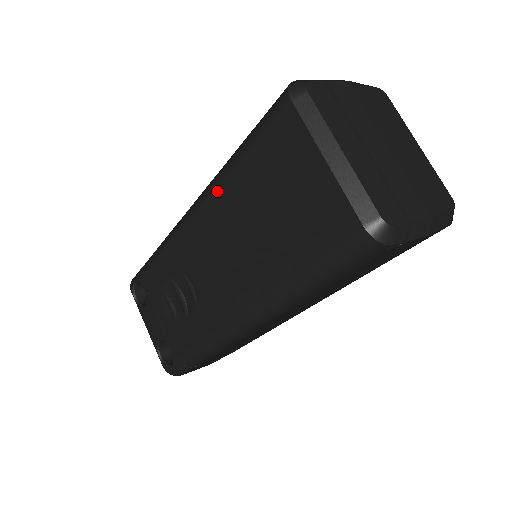
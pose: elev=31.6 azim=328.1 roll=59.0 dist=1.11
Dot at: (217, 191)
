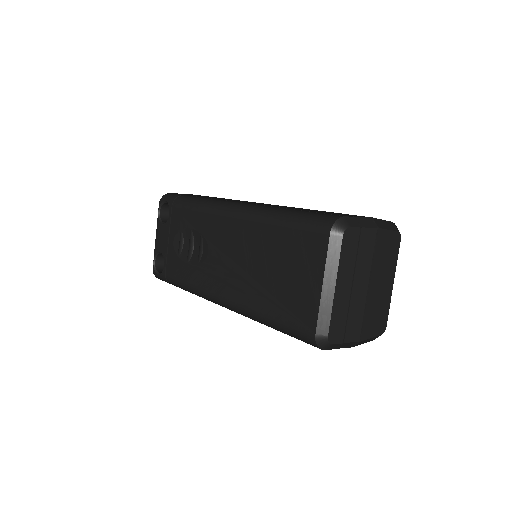
Dot at: (255, 222)
